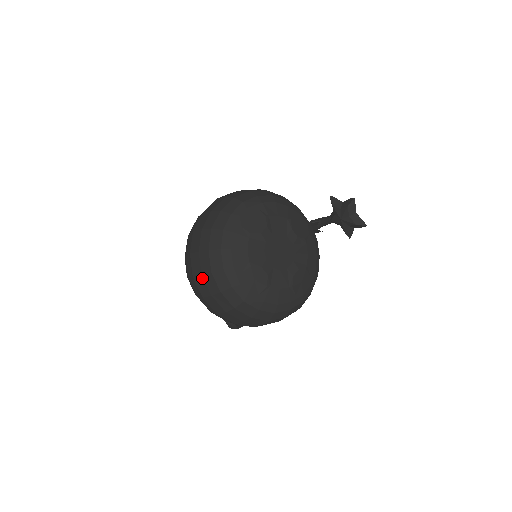
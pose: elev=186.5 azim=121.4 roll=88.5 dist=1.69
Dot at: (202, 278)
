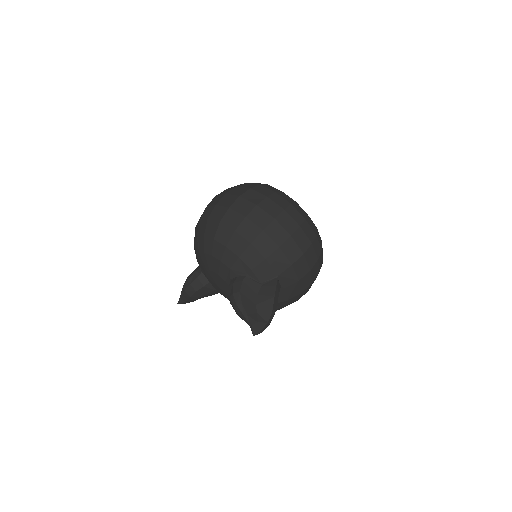
Dot at: (252, 190)
